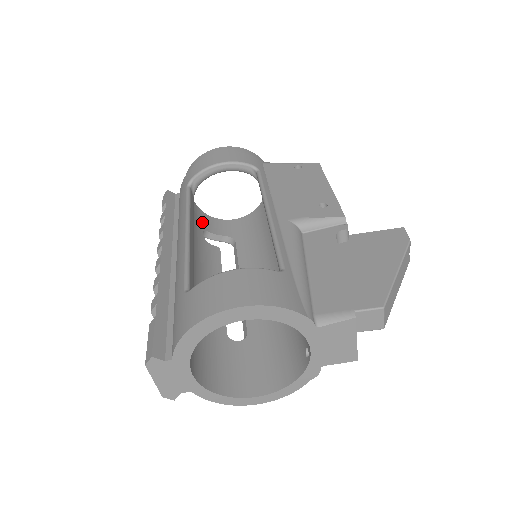
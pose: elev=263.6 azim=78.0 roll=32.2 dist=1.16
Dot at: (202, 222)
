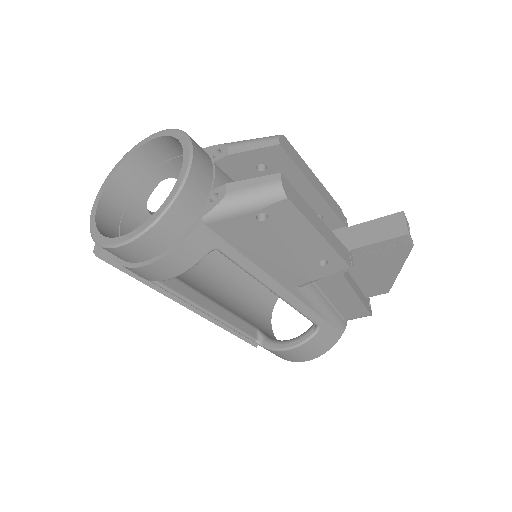
Dot at: (132, 202)
